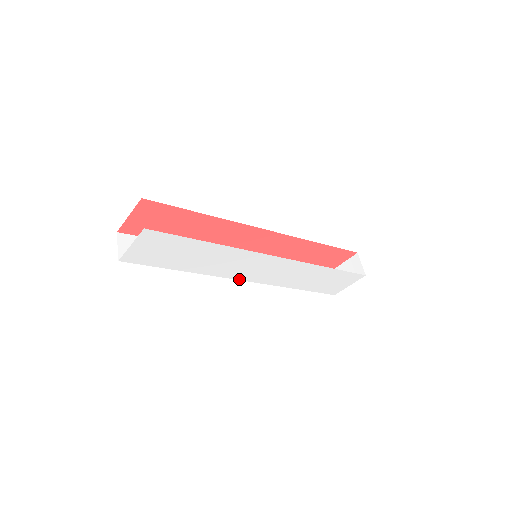
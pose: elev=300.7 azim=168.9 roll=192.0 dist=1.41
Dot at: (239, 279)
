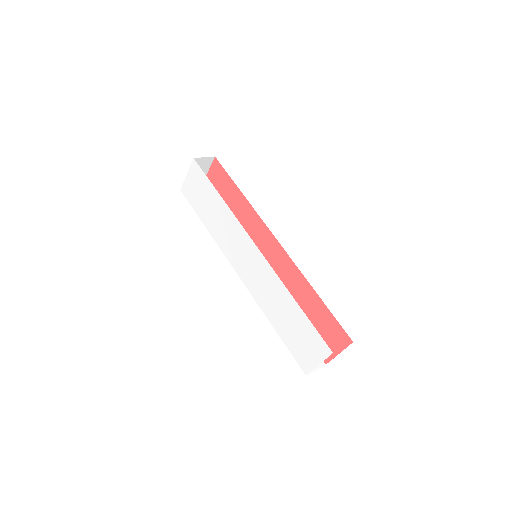
Dot at: (234, 267)
